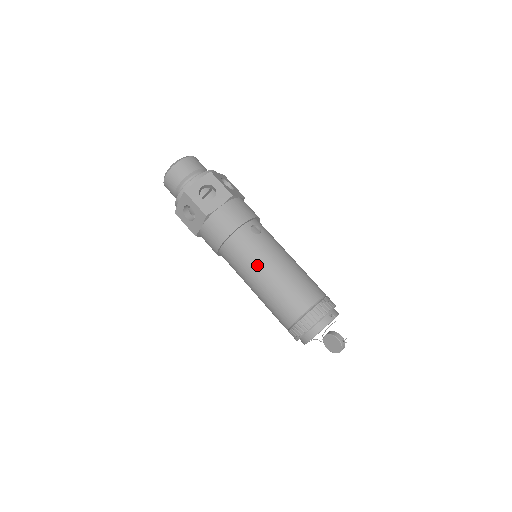
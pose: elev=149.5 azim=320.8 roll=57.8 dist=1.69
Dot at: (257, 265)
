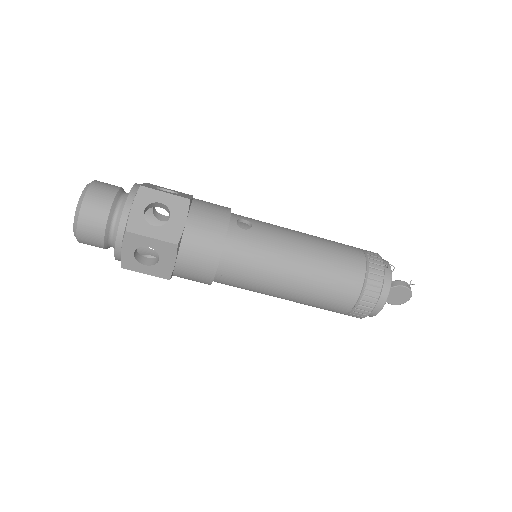
Dot at: (277, 265)
